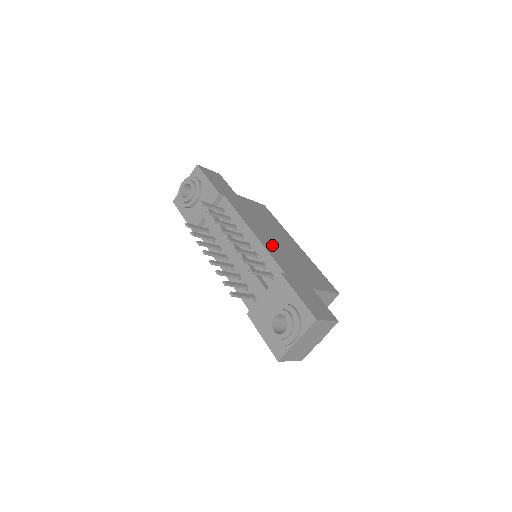
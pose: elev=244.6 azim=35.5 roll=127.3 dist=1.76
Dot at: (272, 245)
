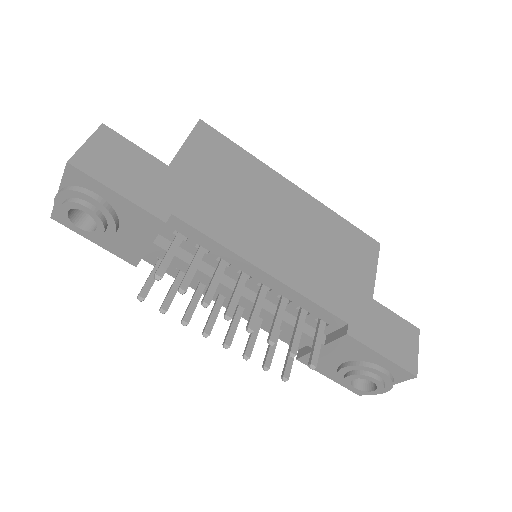
Dot at: (295, 263)
